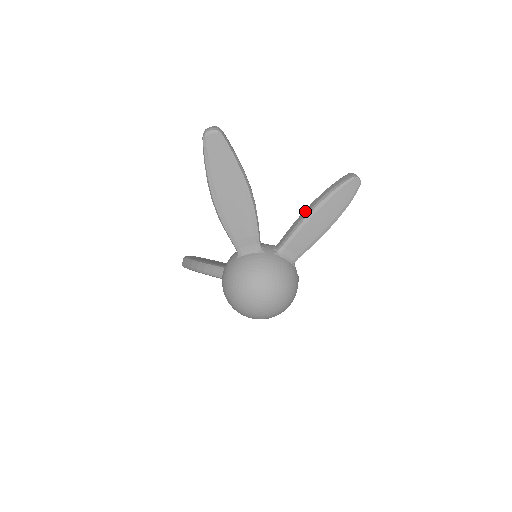
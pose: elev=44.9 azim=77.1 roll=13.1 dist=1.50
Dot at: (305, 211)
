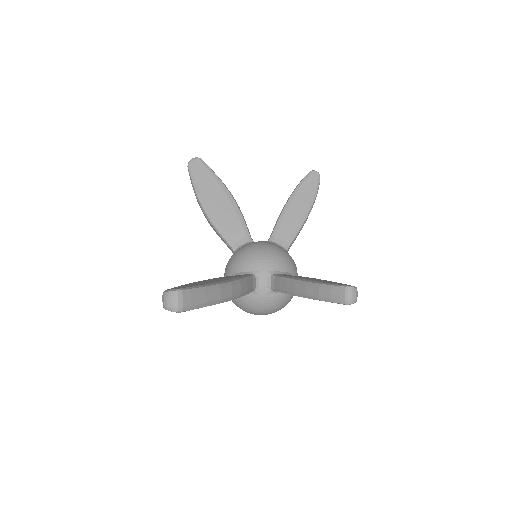
Dot at: (296, 287)
